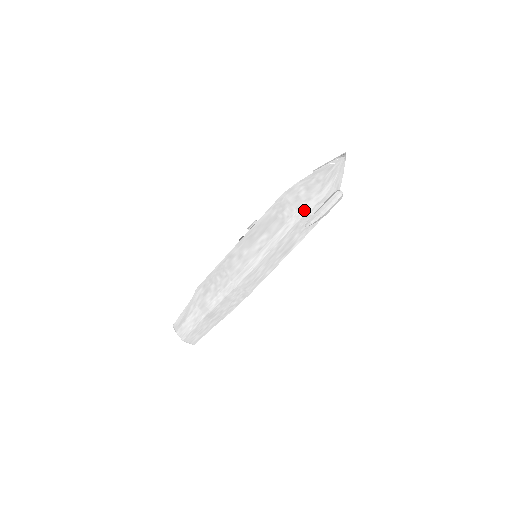
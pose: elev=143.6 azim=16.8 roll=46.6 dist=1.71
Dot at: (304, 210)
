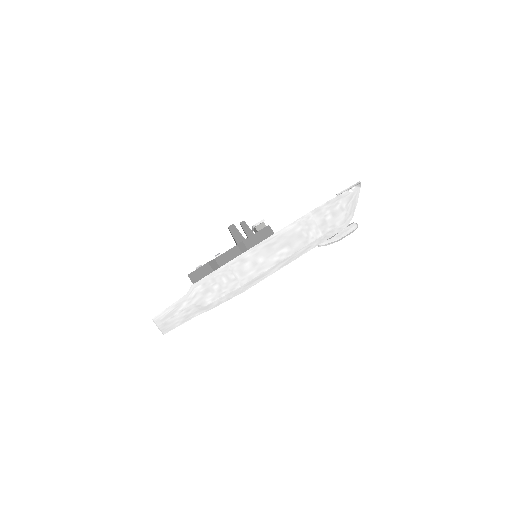
Dot at: (328, 236)
